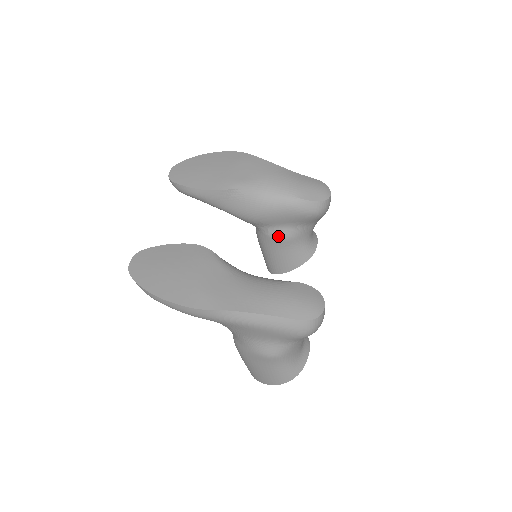
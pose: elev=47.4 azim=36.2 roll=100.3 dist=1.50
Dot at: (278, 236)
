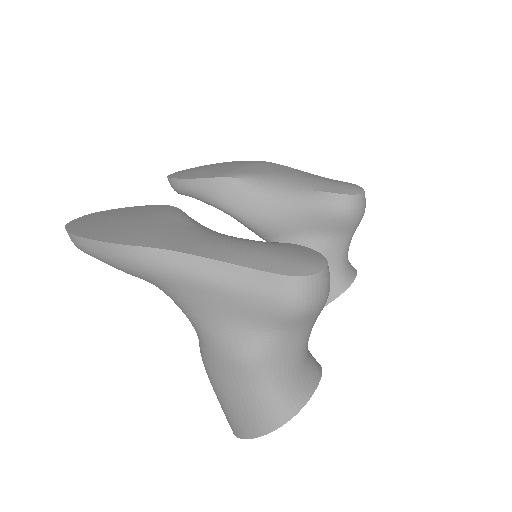
Dot at: occluded
